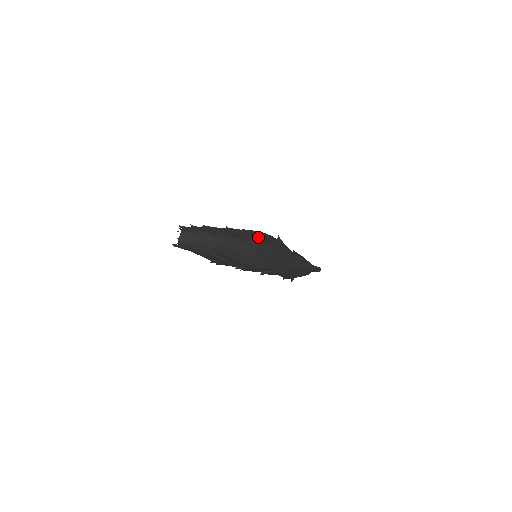
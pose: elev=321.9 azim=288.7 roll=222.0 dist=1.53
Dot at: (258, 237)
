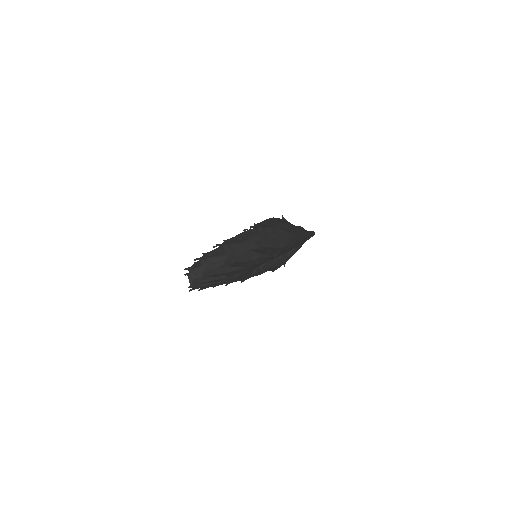
Dot at: (276, 221)
